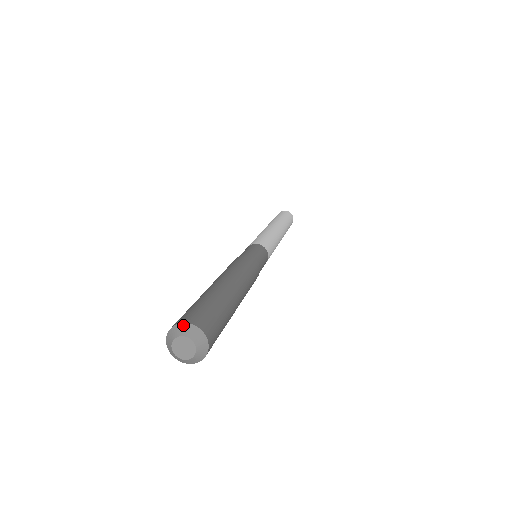
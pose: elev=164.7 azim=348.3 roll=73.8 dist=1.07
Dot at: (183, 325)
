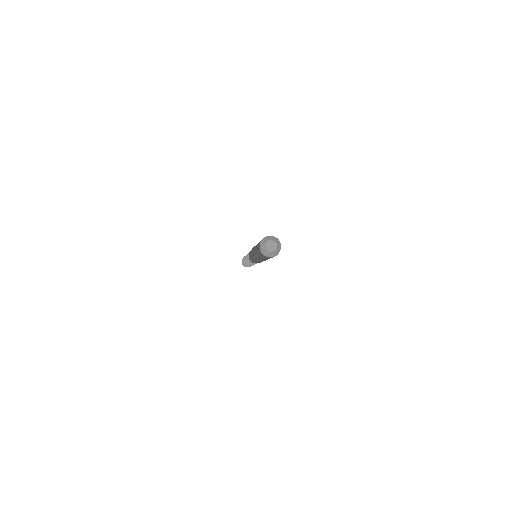
Dot at: (277, 238)
